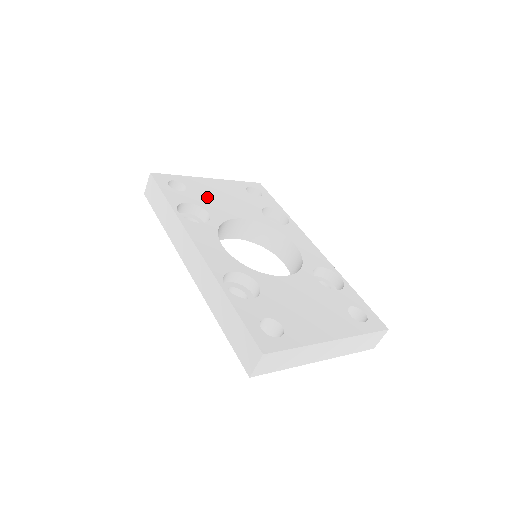
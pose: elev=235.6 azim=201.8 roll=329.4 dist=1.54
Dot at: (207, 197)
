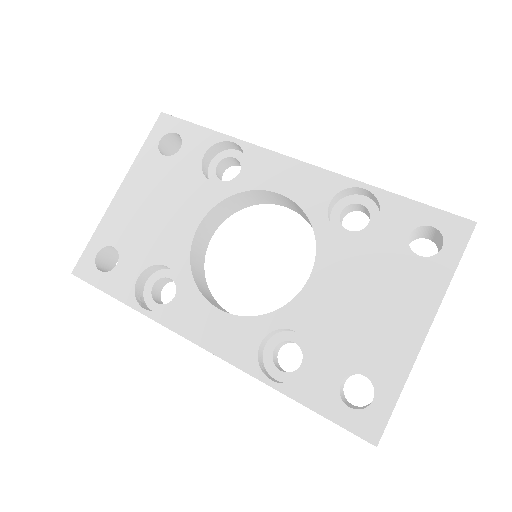
Dot at: (143, 236)
